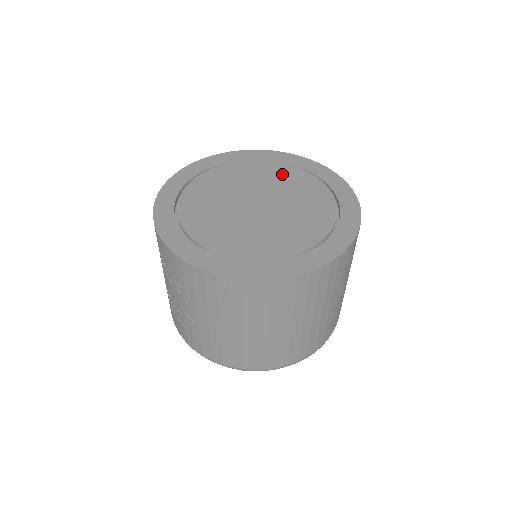
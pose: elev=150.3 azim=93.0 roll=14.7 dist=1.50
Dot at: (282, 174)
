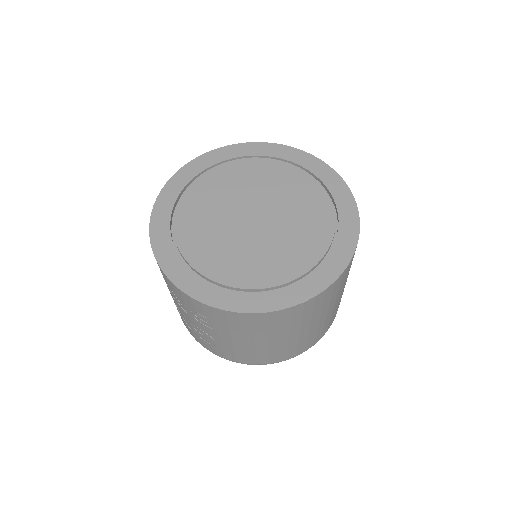
Dot at: (268, 173)
